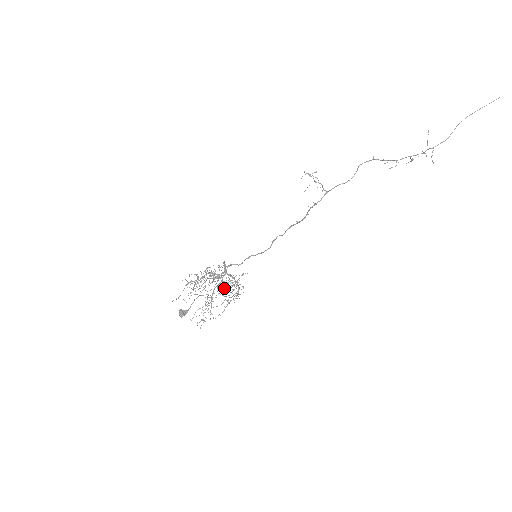
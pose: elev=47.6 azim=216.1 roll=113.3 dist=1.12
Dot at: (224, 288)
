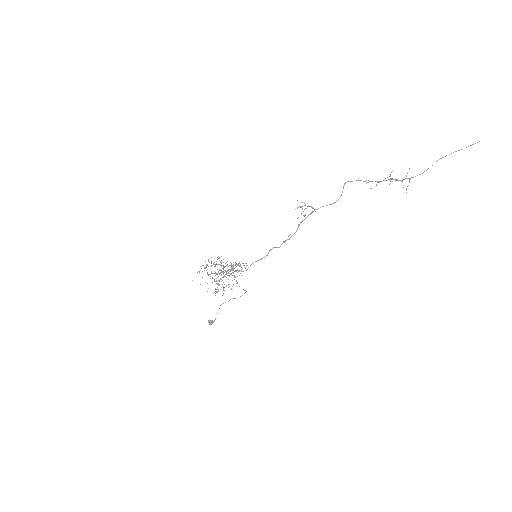
Dot at: occluded
